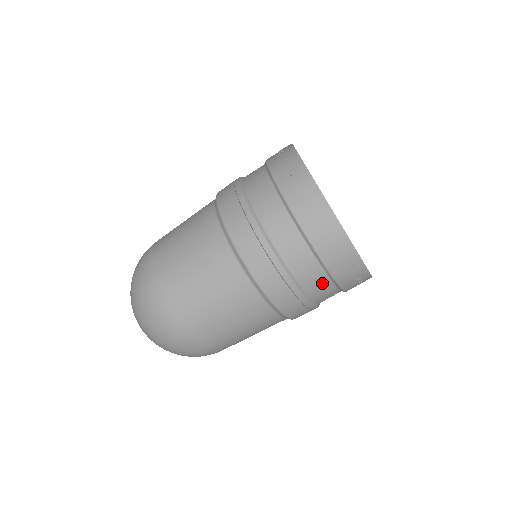
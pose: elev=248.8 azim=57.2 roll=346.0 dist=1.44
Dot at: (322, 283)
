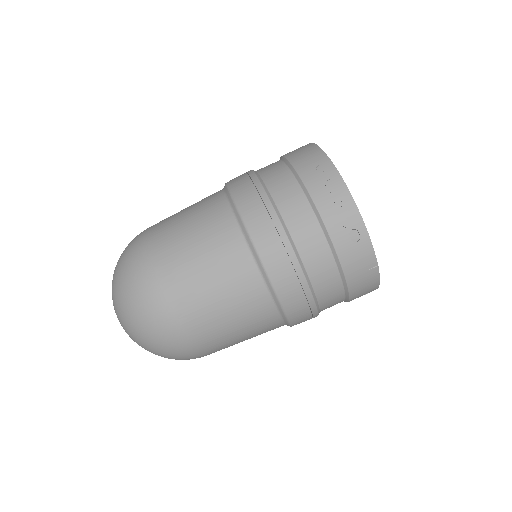
Dot at: (290, 189)
